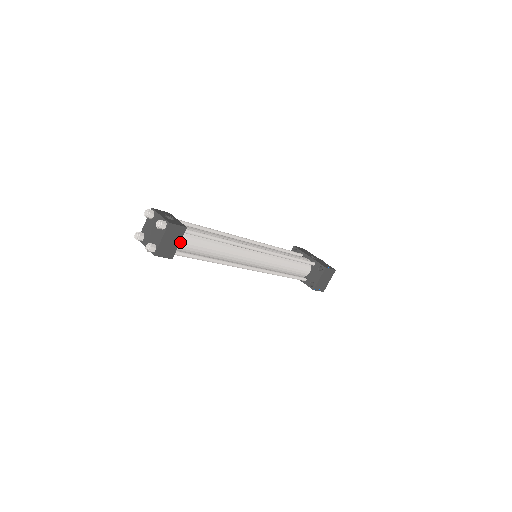
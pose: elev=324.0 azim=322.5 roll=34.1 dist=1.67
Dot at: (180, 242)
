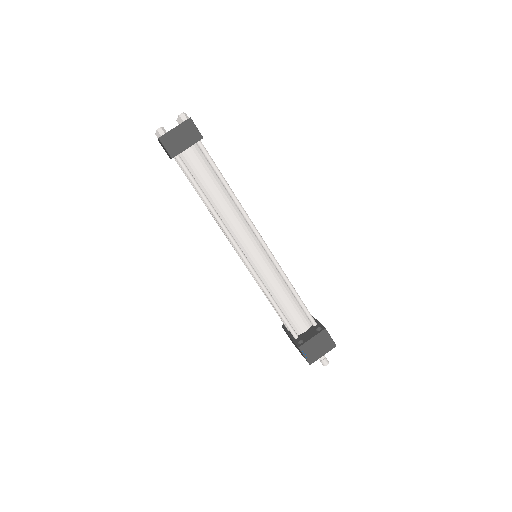
Dot at: (190, 152)
